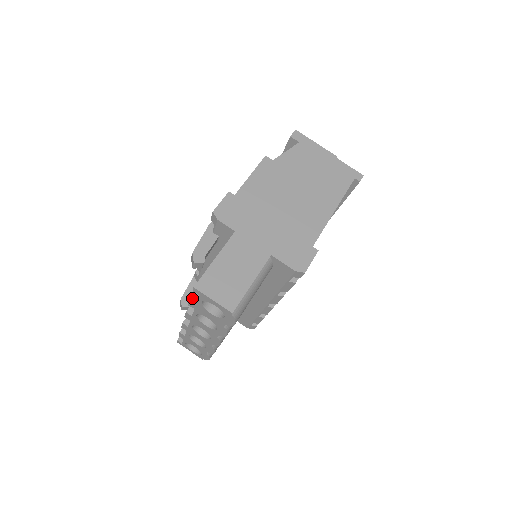
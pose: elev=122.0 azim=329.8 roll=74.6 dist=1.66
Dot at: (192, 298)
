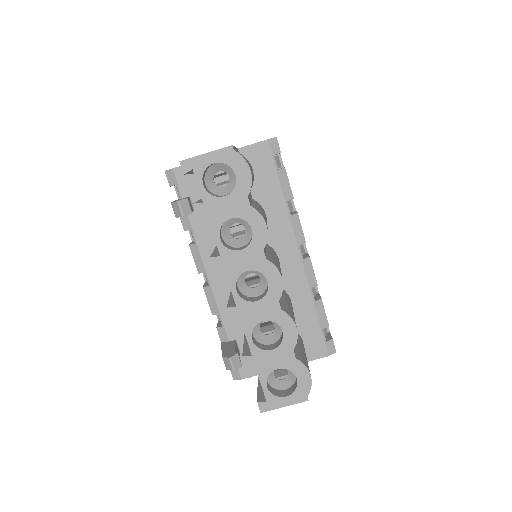
Dot at: (195, 203)
